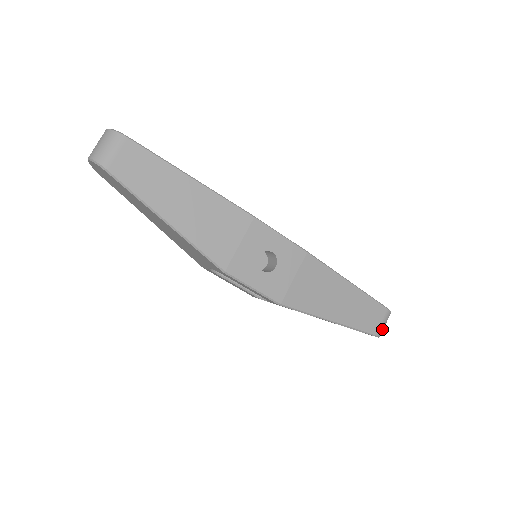
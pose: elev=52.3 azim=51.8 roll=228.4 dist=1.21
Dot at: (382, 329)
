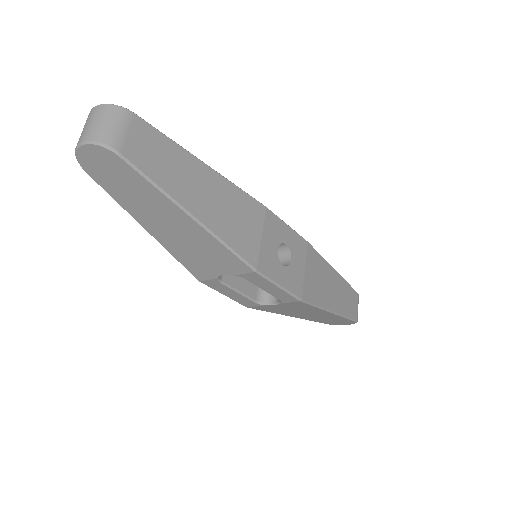
Dot at: (357, 314)
